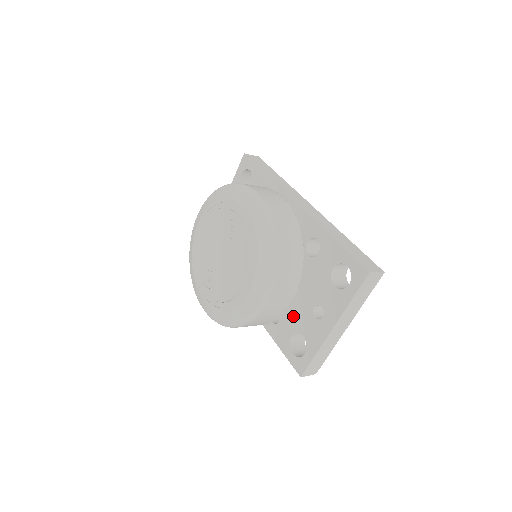
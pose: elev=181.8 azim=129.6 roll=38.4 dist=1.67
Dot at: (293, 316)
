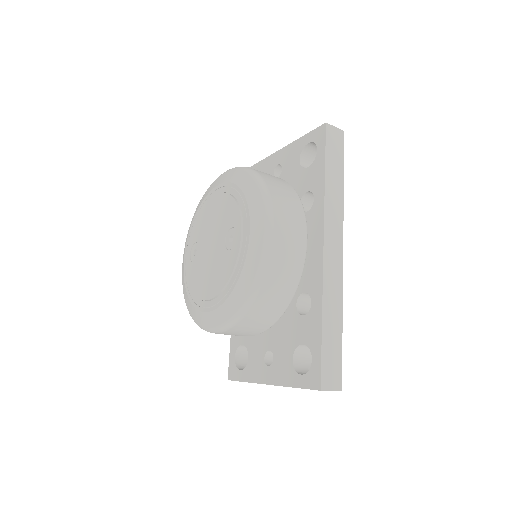
Dot at: occluded
